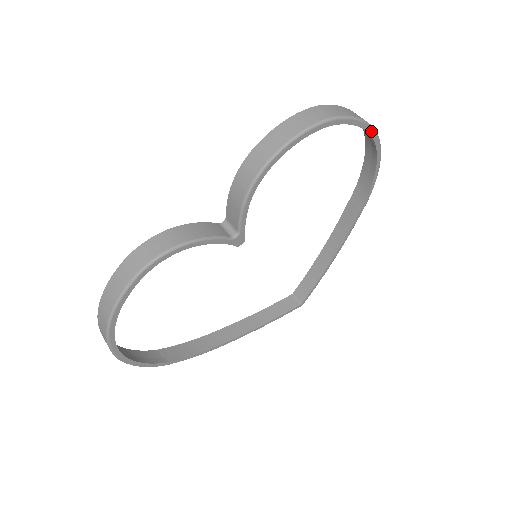
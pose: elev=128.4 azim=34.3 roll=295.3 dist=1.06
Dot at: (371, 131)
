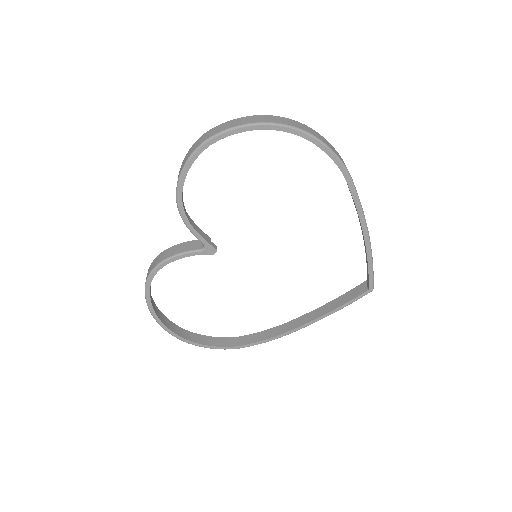
Dot at: (268, 127)
